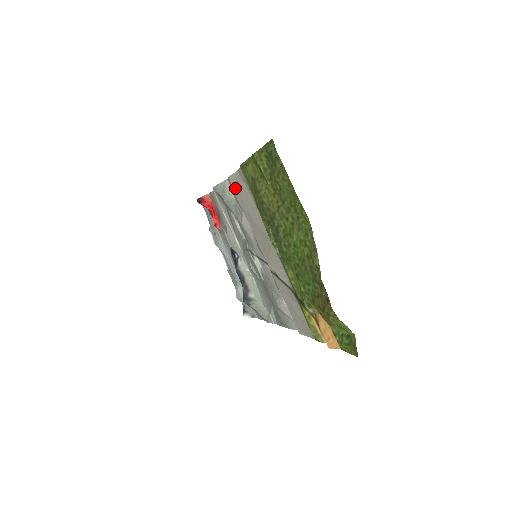
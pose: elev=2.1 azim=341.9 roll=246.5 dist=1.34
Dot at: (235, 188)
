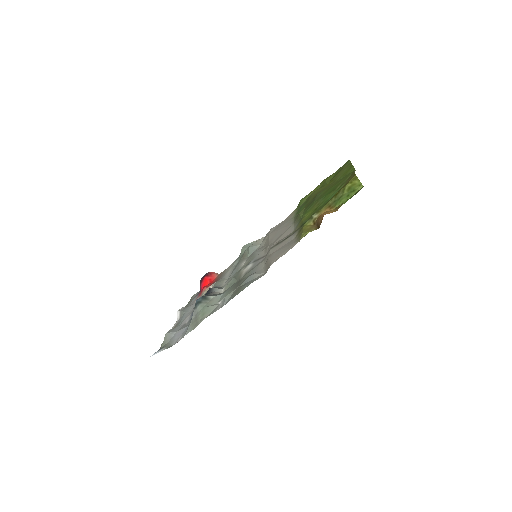
Dot at: (273, 230)
